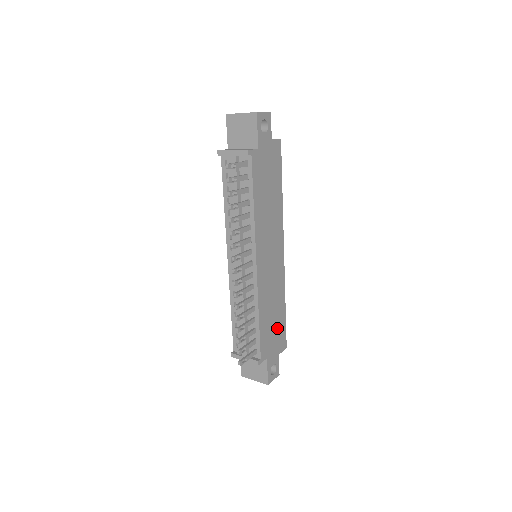
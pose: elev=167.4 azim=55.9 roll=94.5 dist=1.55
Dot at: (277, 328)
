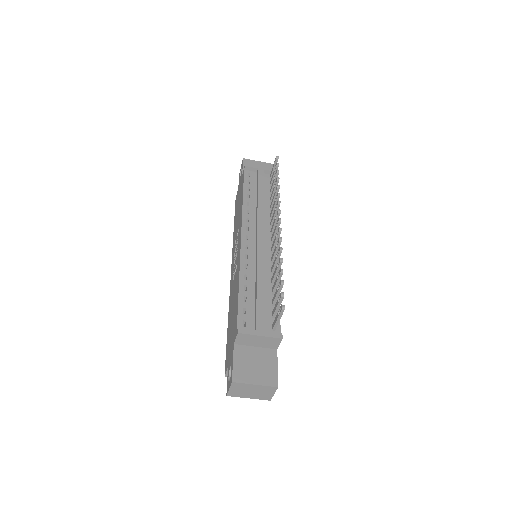
Dot at: occluded
